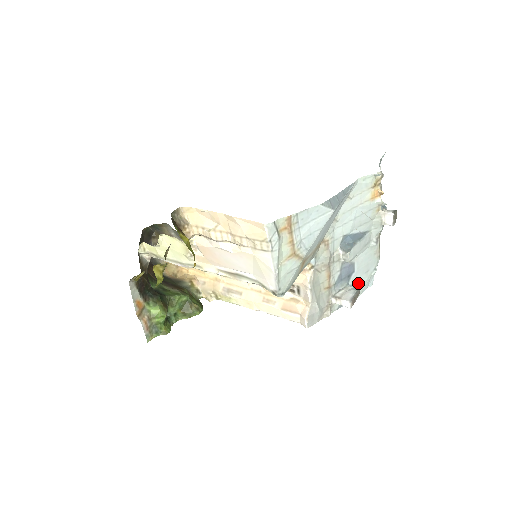
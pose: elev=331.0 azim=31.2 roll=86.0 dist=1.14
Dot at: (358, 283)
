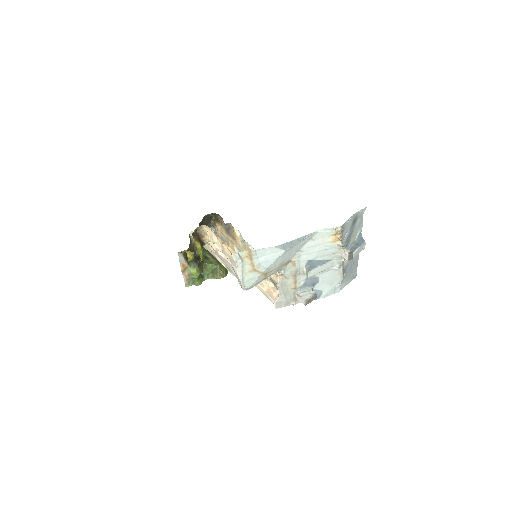
Dot at: (323, 290)
